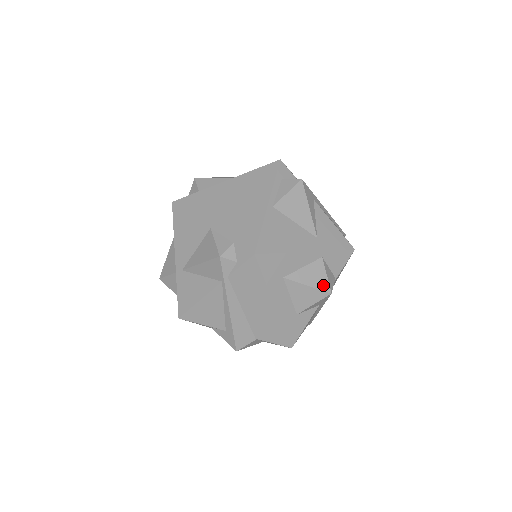
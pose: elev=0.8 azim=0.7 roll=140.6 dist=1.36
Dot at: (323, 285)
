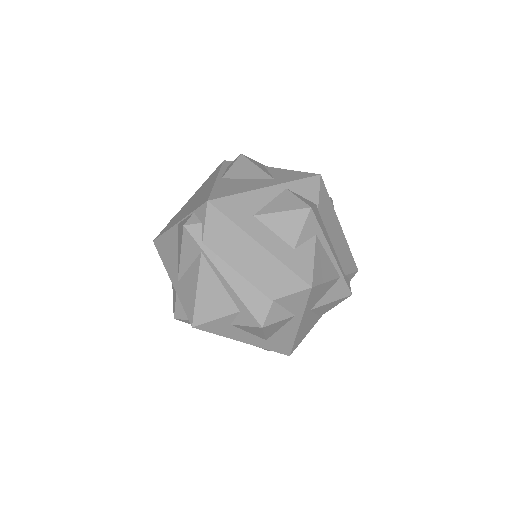
Dot at: (298, 205)
